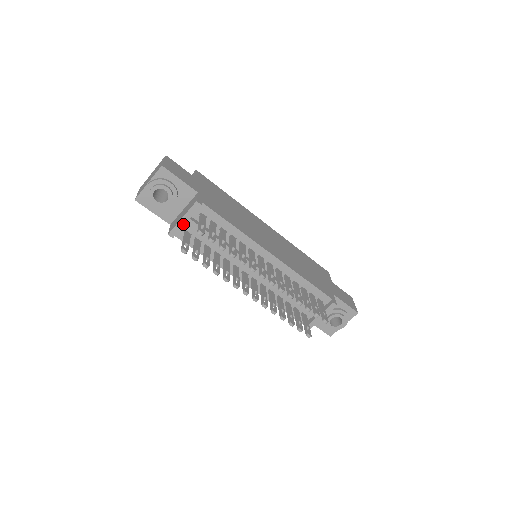
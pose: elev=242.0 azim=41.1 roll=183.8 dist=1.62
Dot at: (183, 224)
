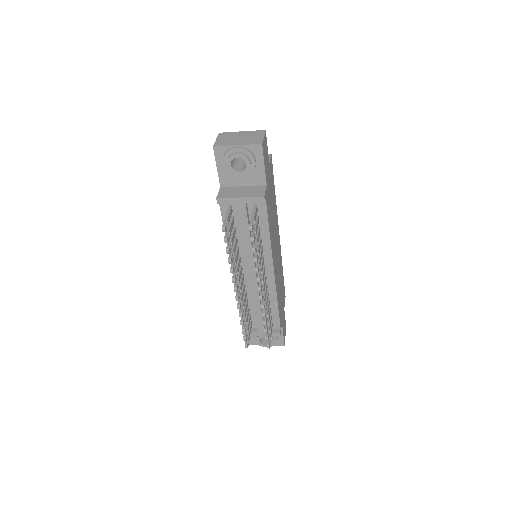
Dot at: (236, 202)
